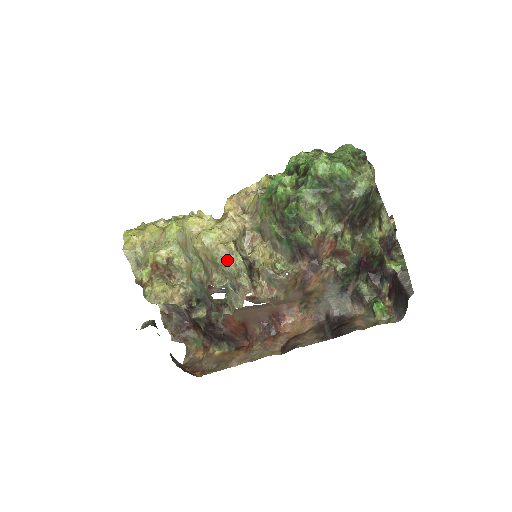
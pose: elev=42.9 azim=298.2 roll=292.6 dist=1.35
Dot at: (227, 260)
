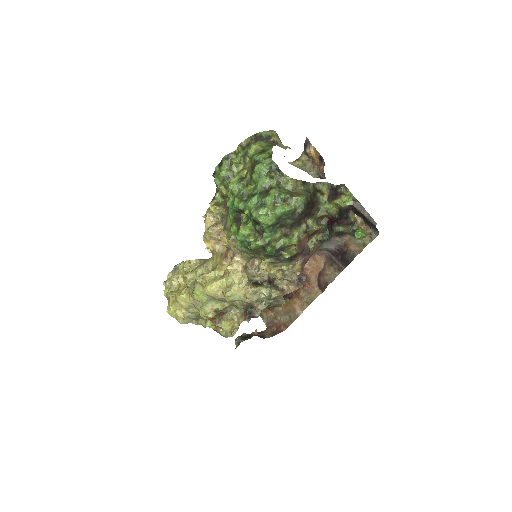
Dot at: (258, 298)
